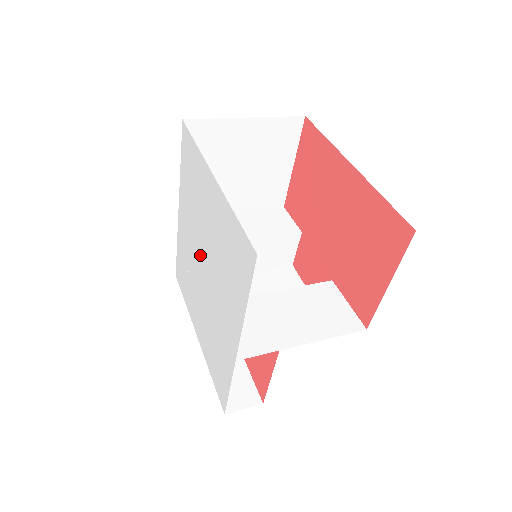
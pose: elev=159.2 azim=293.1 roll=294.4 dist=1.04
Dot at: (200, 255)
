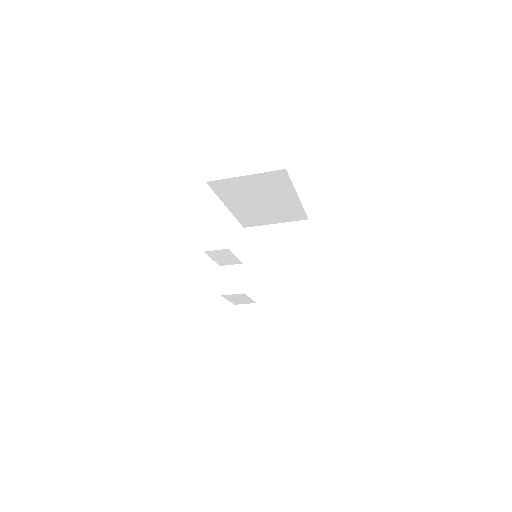
Dot at: occluded
